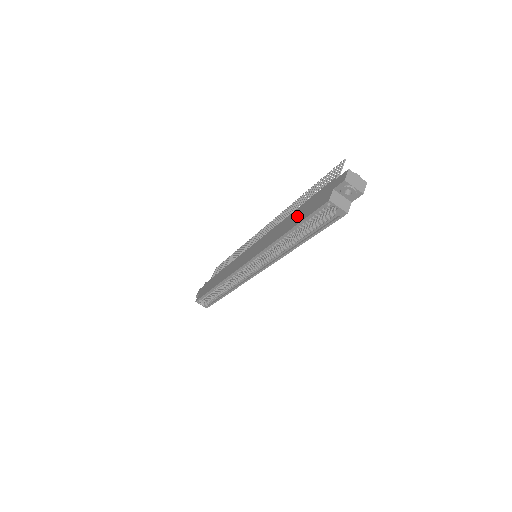
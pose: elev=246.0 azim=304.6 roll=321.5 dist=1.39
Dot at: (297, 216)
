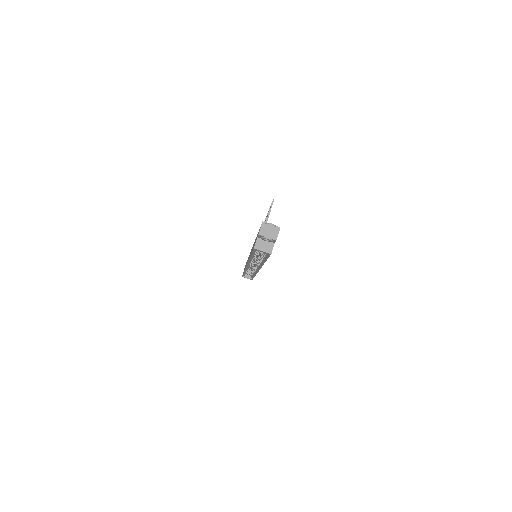
Dot at: occluded
